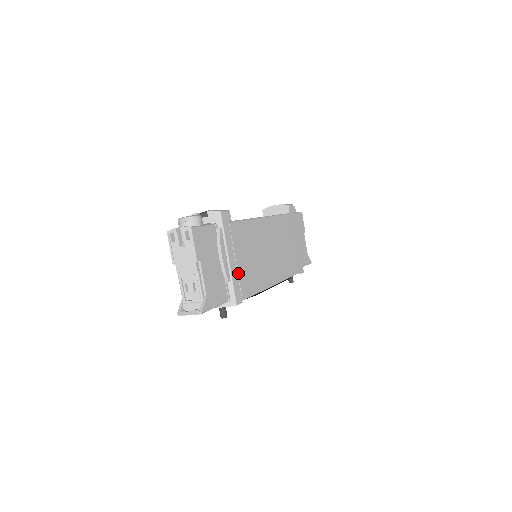
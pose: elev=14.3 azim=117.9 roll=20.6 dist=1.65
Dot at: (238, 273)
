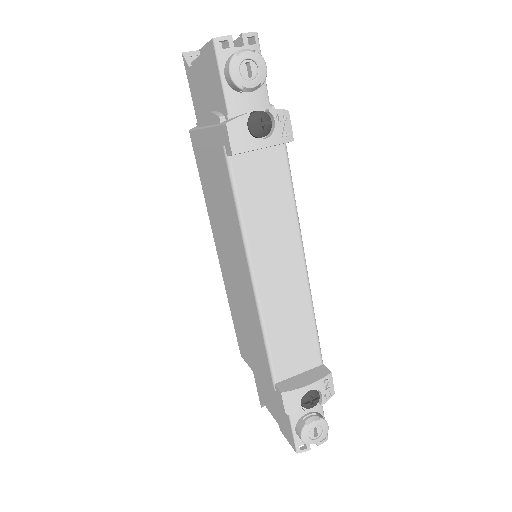
Dot at: occluded
